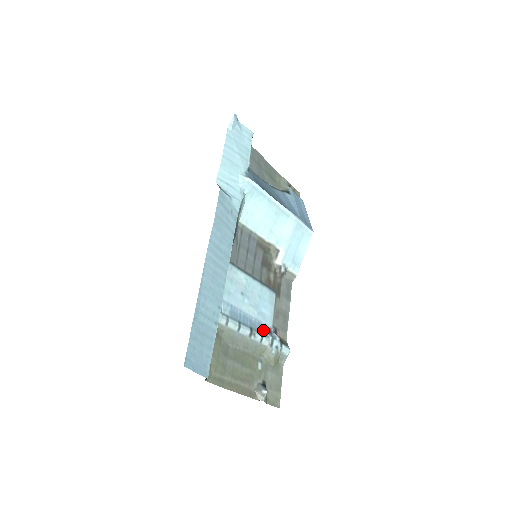
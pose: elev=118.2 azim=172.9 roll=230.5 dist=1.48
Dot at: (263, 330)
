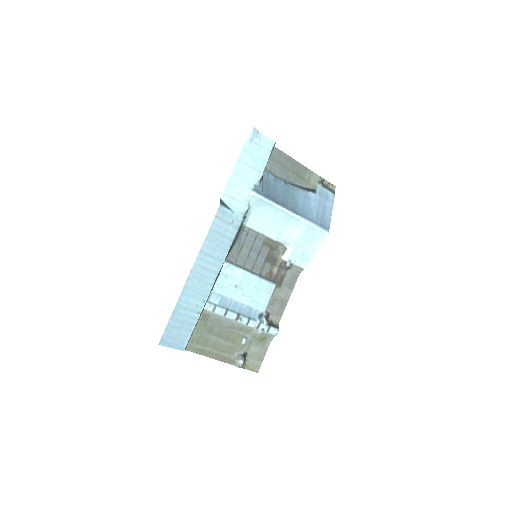
Dot at: (253, 315)
